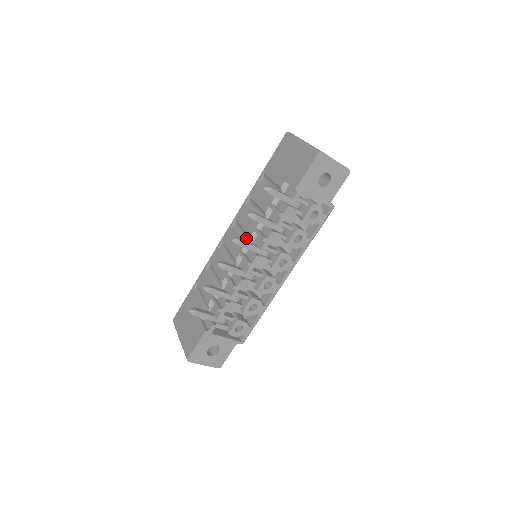
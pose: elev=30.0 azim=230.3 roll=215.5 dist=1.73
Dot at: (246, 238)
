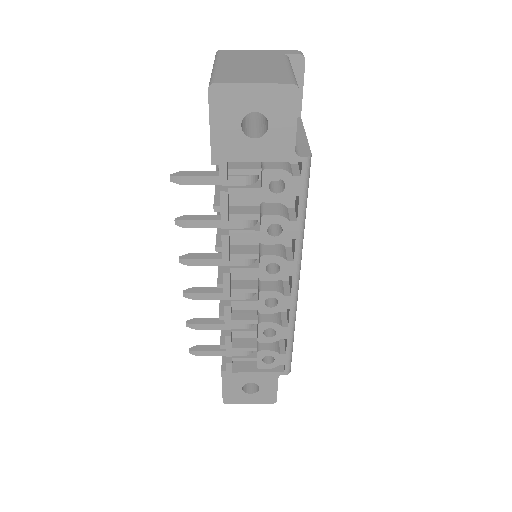
Dot at: occluded
